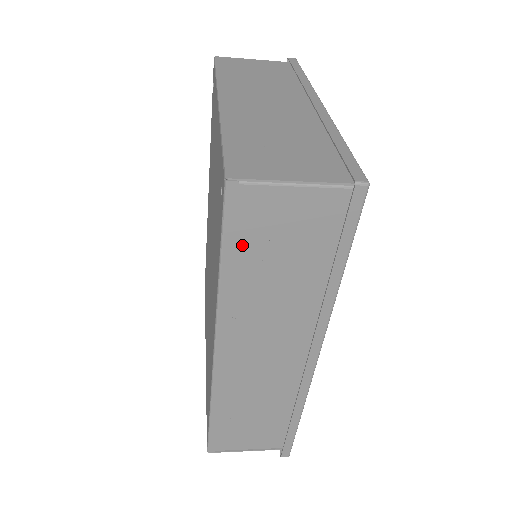
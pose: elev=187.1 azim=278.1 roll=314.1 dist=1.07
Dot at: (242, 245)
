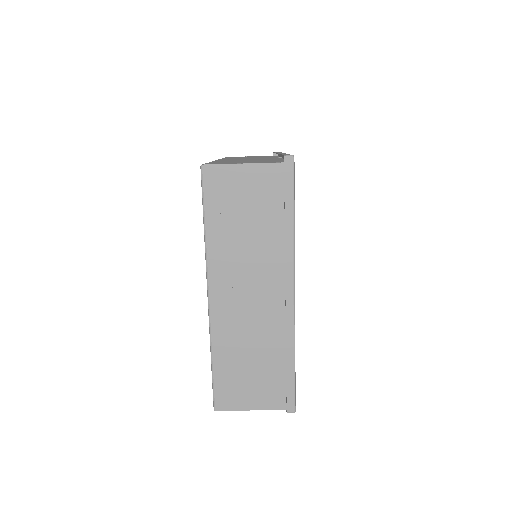
Dot at: occluded
